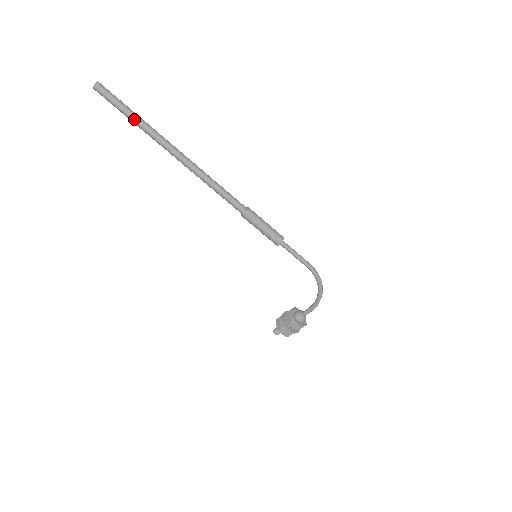
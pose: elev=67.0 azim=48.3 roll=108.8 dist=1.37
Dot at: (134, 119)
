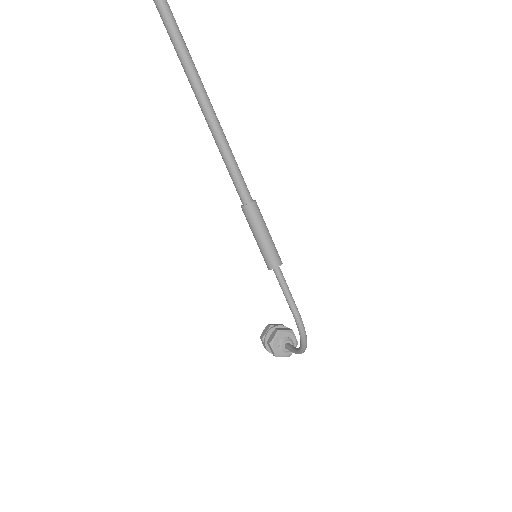
Dot at: (158, 8)
